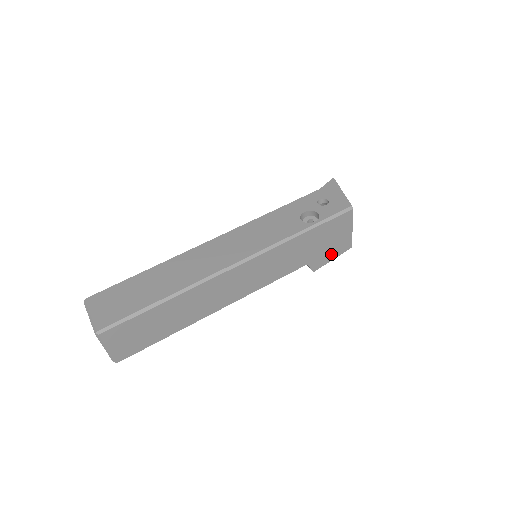
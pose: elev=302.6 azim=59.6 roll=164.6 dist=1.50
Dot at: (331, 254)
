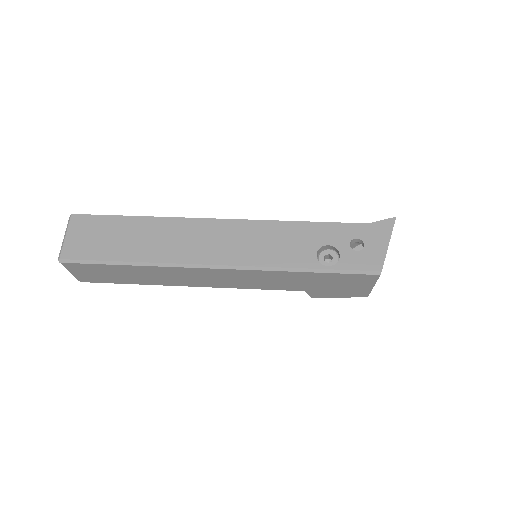
Dot at: (338, 293)
